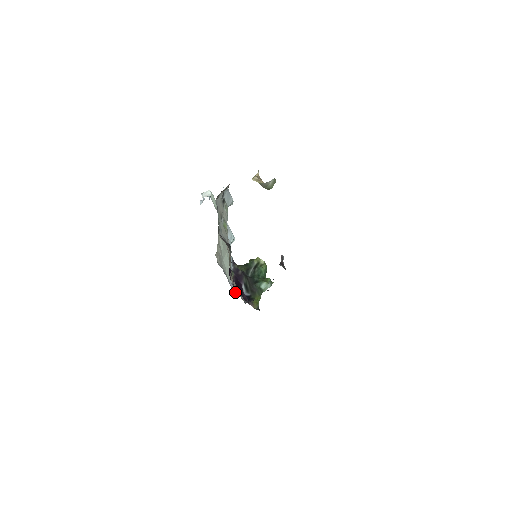
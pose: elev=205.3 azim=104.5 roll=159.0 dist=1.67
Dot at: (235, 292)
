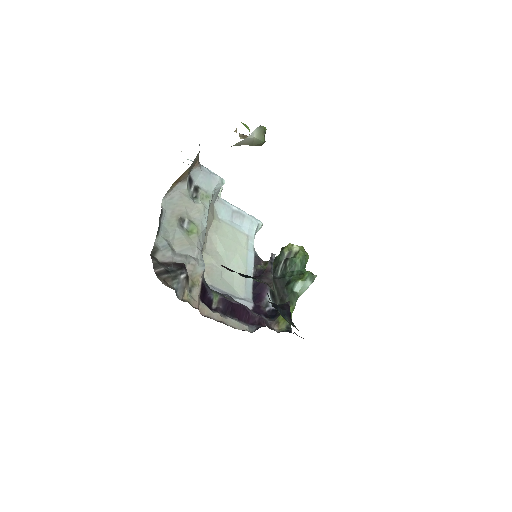
Dot at: (253, 310)
